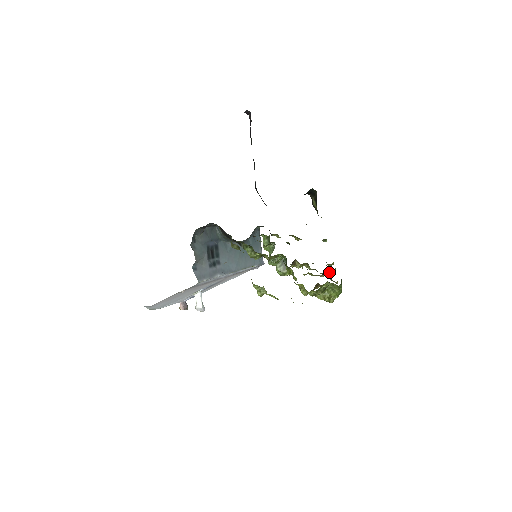
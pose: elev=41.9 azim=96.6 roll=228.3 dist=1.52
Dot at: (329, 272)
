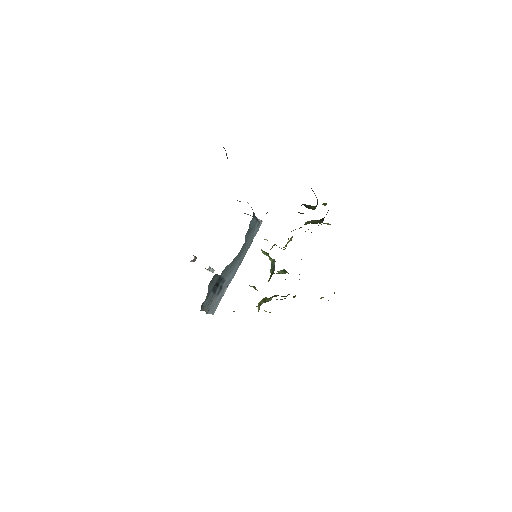
Dot at: occluded
